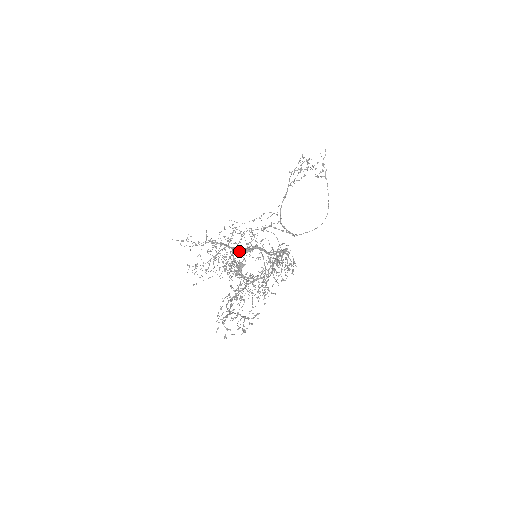
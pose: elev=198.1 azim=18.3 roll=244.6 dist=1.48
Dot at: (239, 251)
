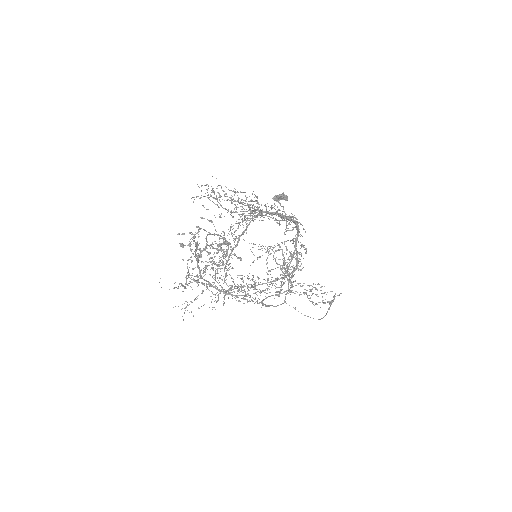
Dot at: occluded
